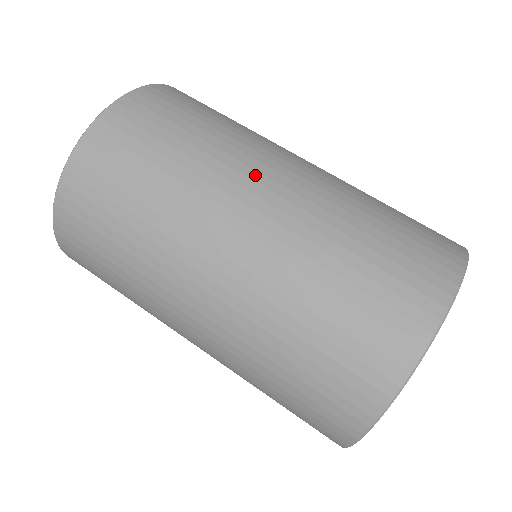
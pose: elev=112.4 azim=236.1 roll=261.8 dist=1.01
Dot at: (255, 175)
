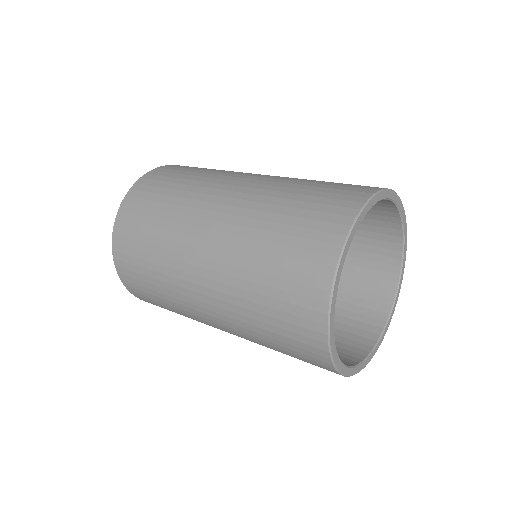
Dot at: (234, 178)
